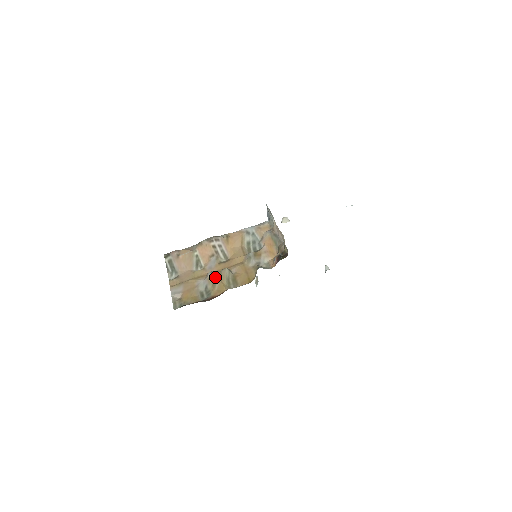
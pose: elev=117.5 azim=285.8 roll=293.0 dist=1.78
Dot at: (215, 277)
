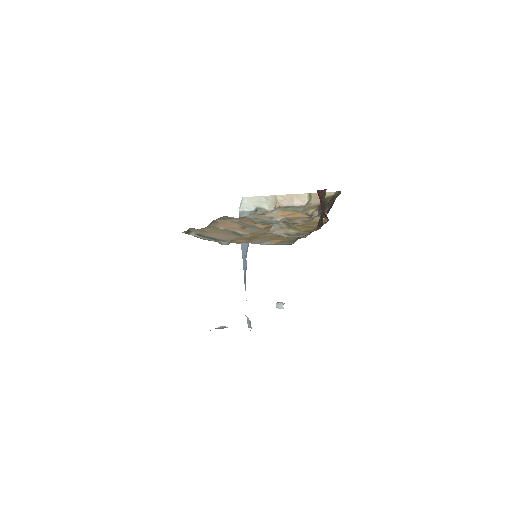
Dot at: (287, 224)
